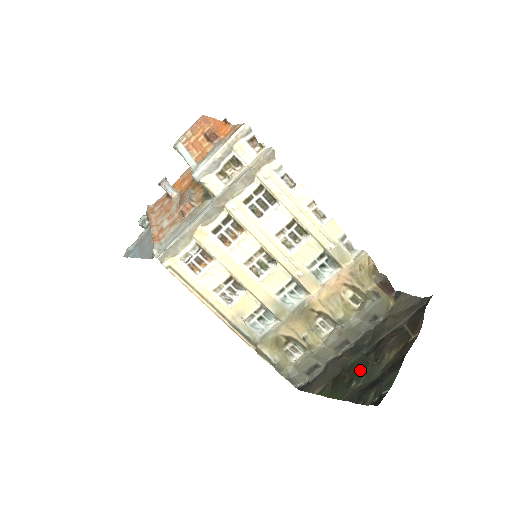
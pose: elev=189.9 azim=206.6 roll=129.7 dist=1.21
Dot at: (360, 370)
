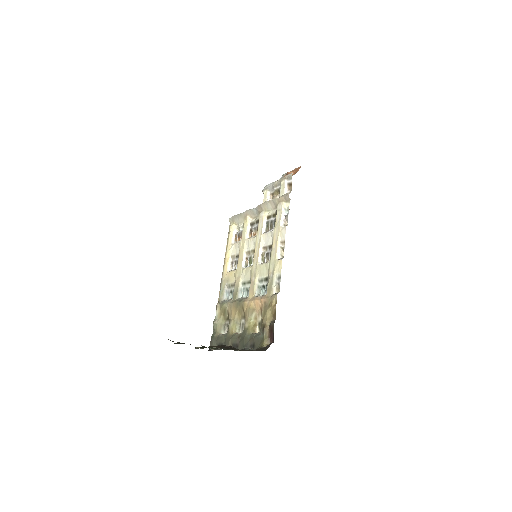
Dot at: occluded
